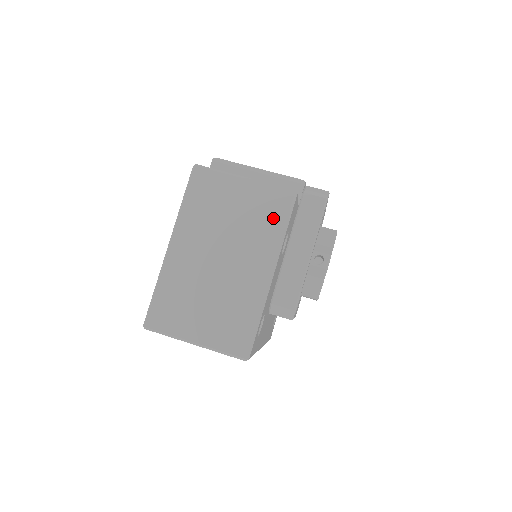
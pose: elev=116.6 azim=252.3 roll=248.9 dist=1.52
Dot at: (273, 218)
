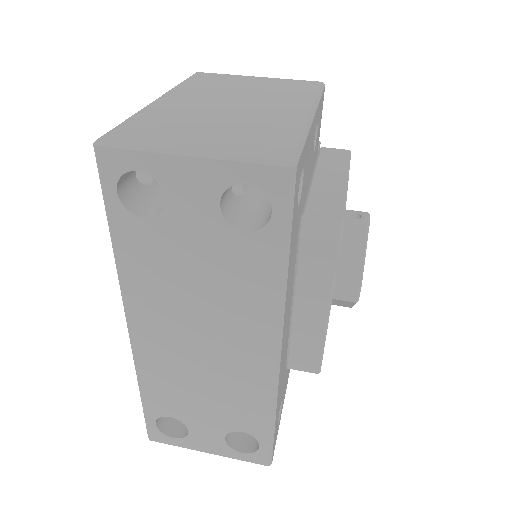
Dot at: (301, 90)
